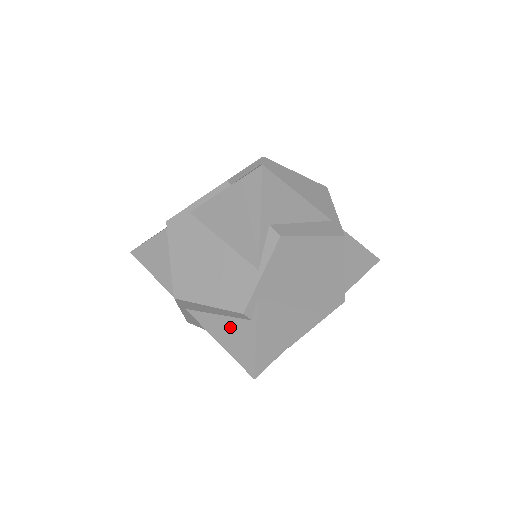
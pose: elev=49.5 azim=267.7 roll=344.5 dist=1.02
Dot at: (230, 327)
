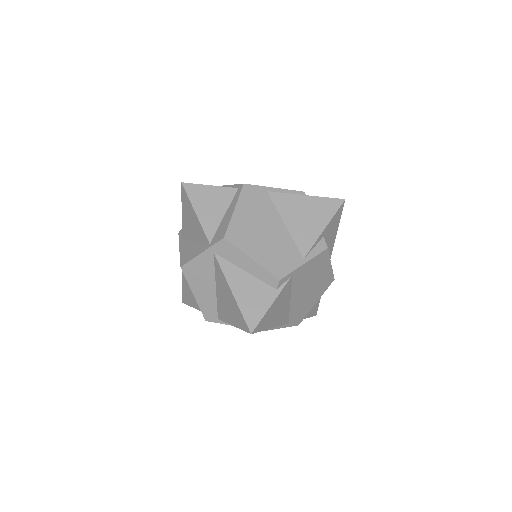
Dot at: (252, 286)
